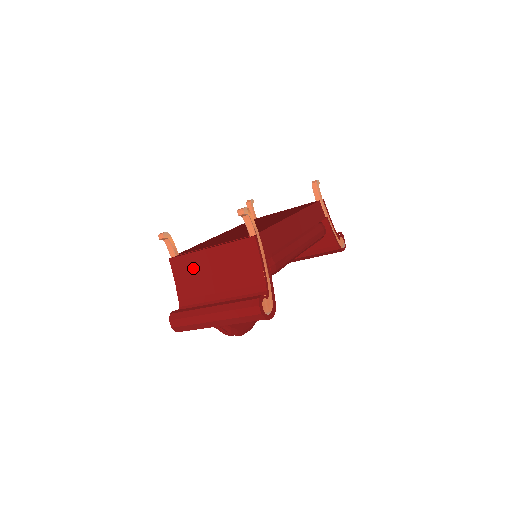
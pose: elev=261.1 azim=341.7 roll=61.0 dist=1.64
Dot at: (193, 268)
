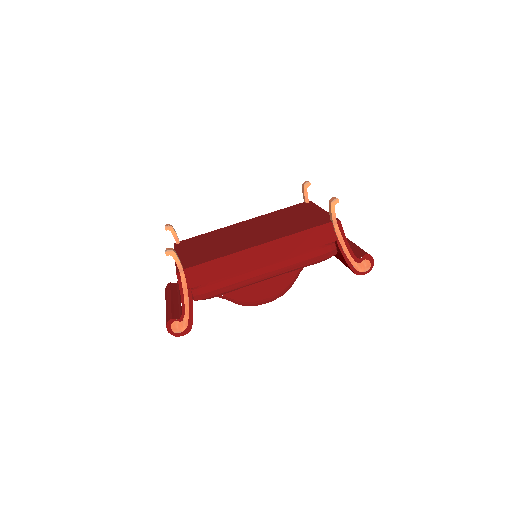
Dot at: occluded
